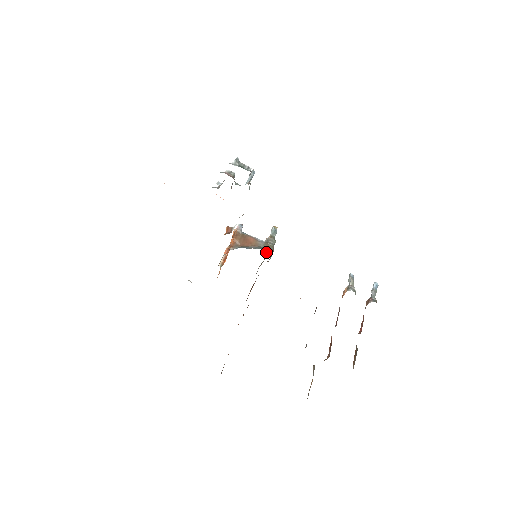
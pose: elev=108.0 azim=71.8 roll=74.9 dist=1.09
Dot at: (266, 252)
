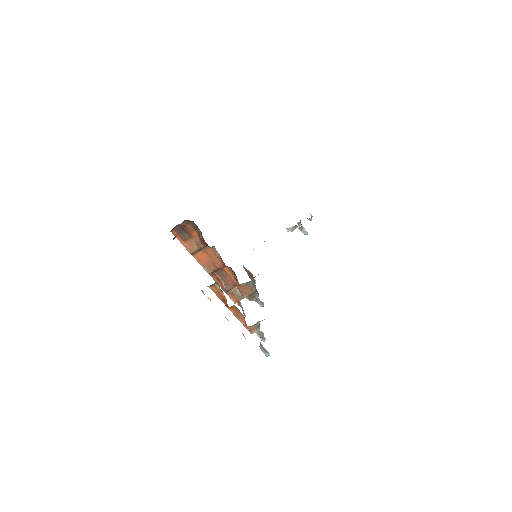
Dot at: (253, 281)
